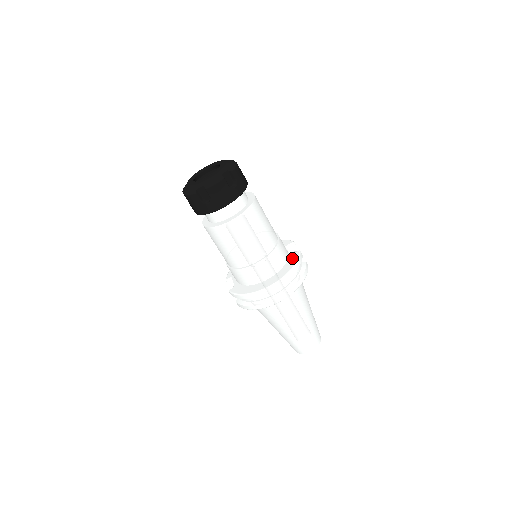
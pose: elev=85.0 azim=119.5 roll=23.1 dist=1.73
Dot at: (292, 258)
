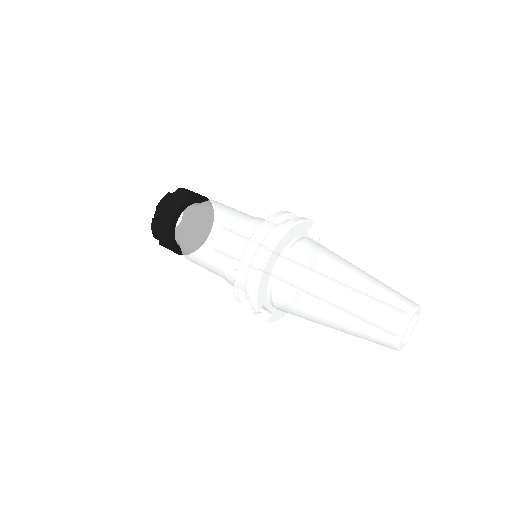
Dot at: occluded
